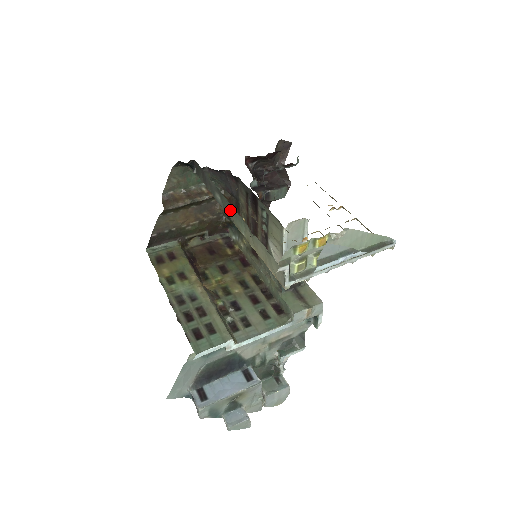
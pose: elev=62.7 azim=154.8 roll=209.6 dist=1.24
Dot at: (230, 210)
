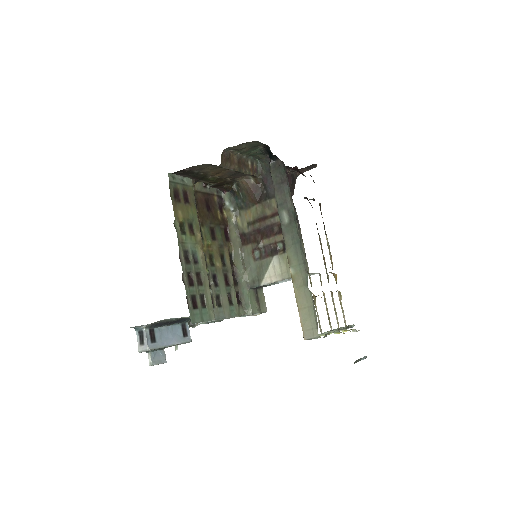
Dot at: (293, 242)
